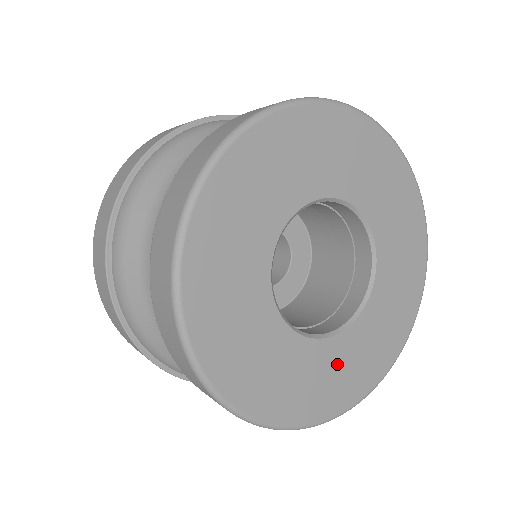
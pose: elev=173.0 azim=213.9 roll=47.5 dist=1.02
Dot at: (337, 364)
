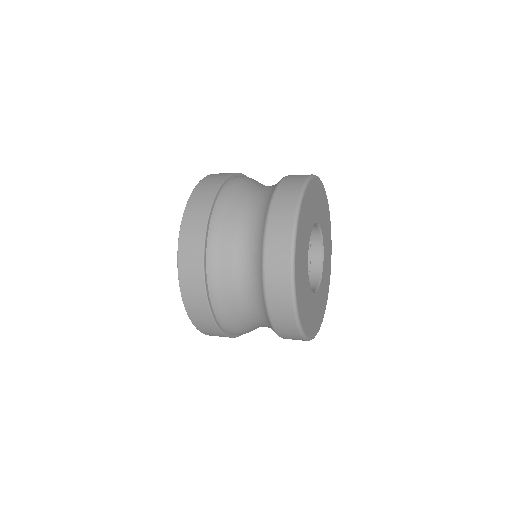
Dot at: (309, 306)
